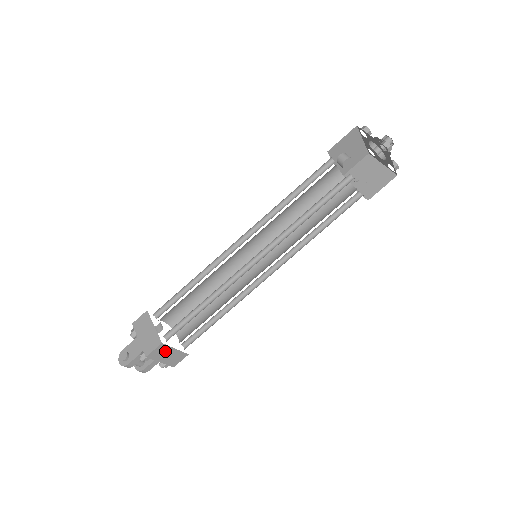
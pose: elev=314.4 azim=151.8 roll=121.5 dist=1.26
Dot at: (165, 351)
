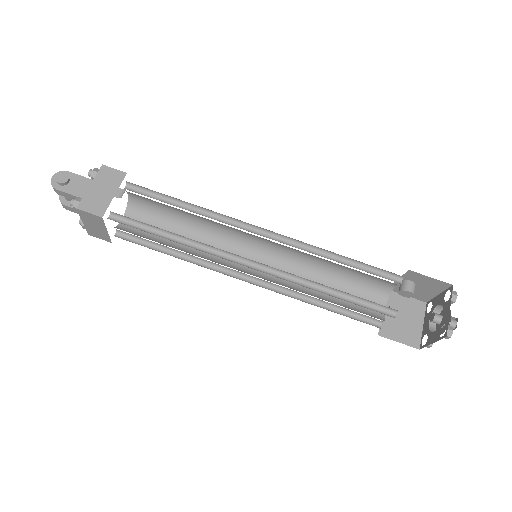
Dot at: (97, 222)
